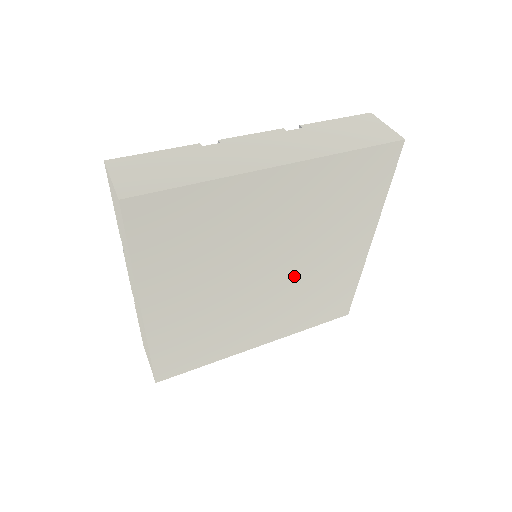
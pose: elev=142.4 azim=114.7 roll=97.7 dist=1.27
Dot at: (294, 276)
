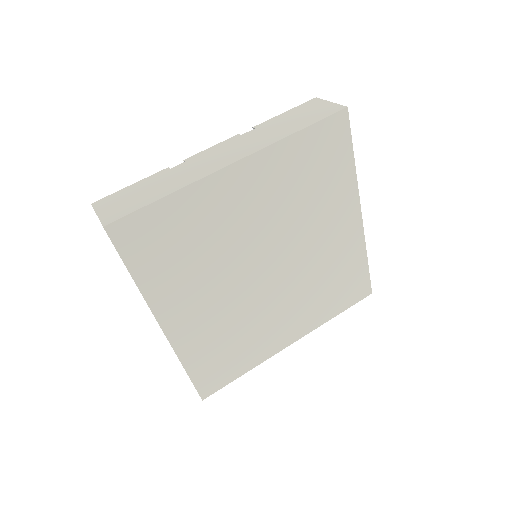
Dot at: (296, 264)
